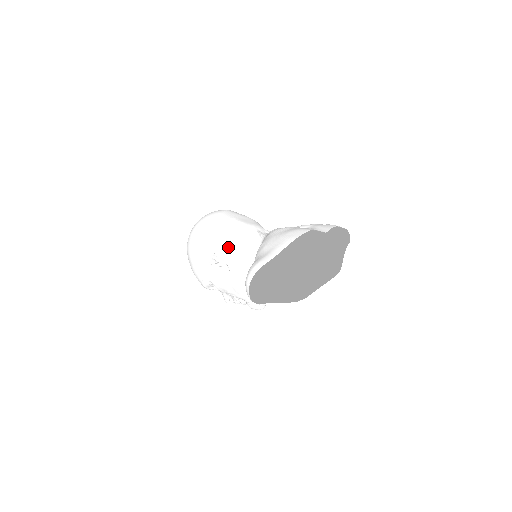
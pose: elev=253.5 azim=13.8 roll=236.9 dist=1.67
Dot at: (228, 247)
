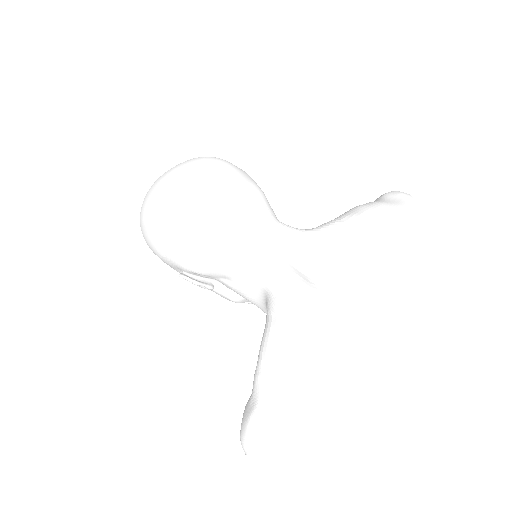
Dot at: (210, 274)
